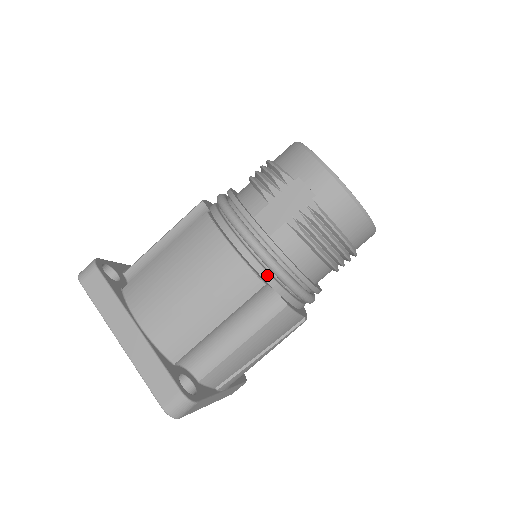
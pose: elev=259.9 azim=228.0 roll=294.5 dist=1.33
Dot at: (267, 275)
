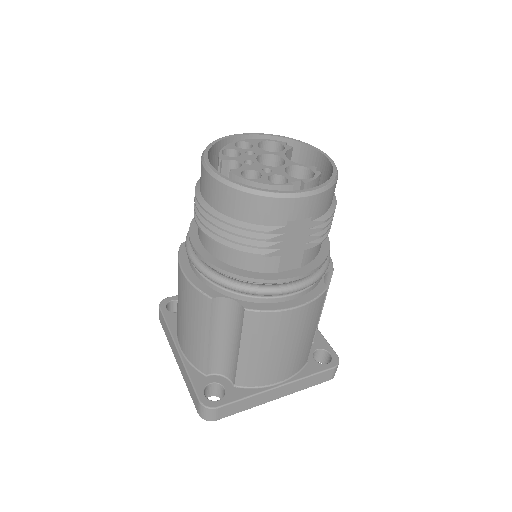
Dot at: (318, 281)
